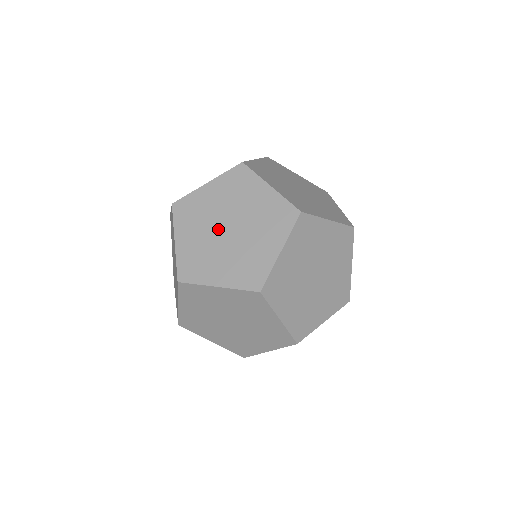
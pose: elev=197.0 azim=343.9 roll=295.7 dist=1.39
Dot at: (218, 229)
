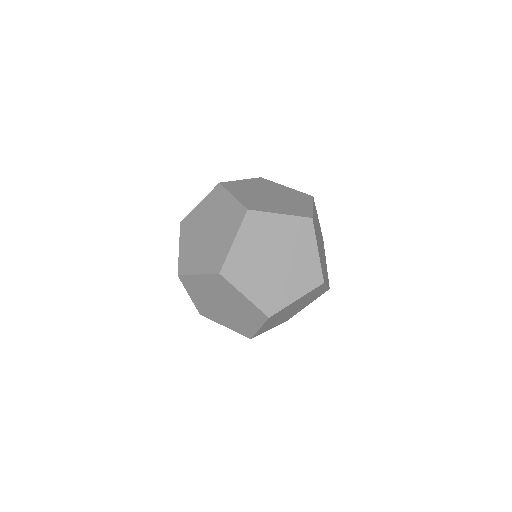
Dot at: (202, 234)
